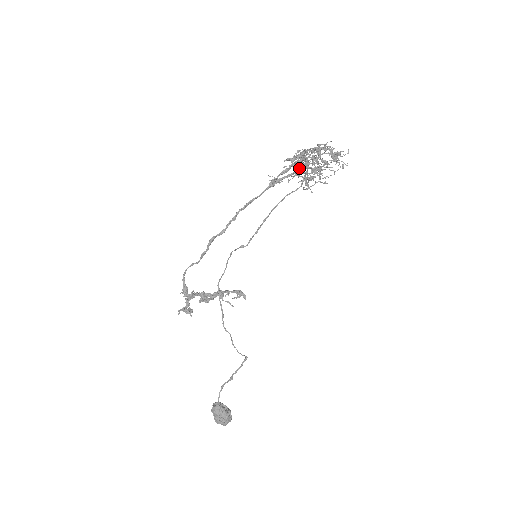
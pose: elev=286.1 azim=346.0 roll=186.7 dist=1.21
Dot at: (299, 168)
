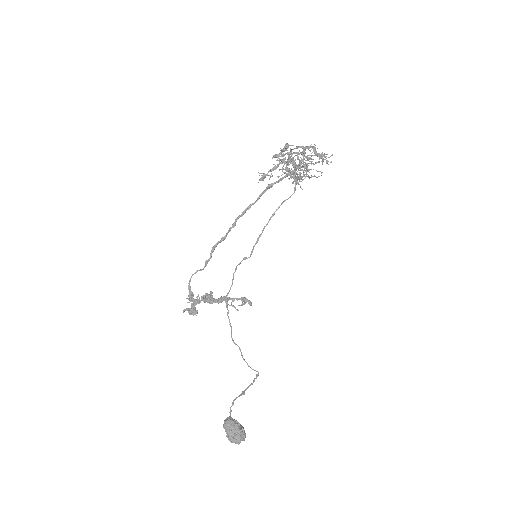
Dot at: (285, 162)
